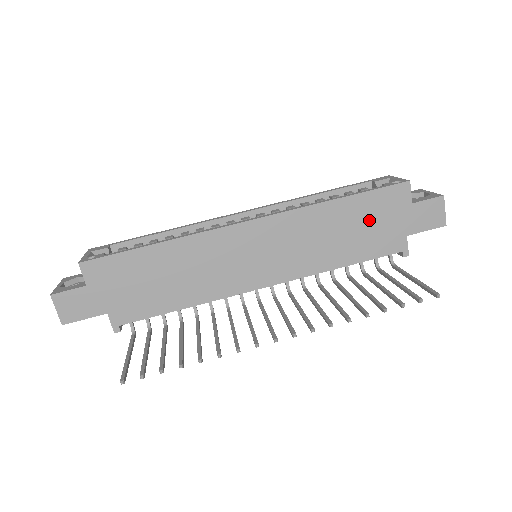
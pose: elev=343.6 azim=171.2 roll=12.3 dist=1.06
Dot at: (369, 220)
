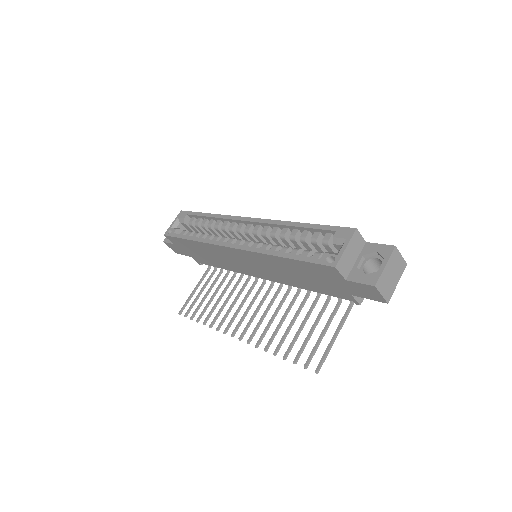
Dot at: (313, 276)
